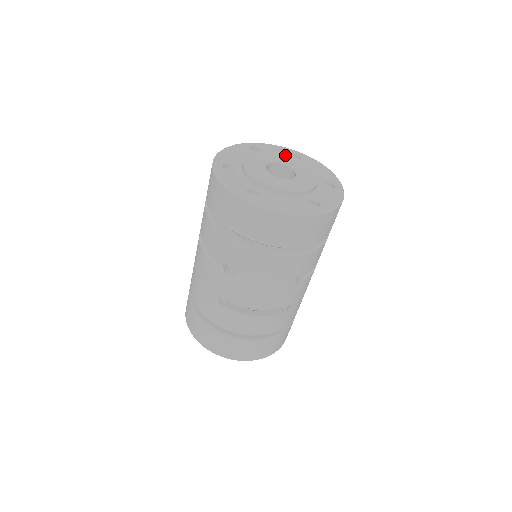
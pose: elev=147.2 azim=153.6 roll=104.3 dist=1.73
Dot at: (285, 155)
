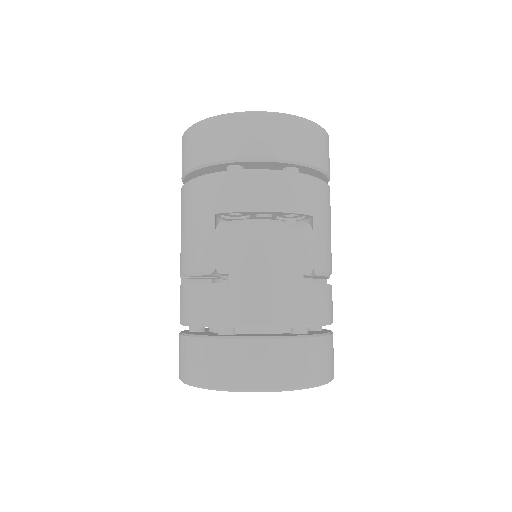
Dot at: occluded
